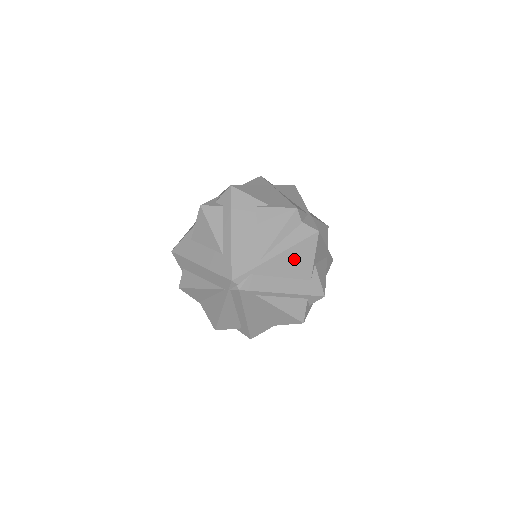
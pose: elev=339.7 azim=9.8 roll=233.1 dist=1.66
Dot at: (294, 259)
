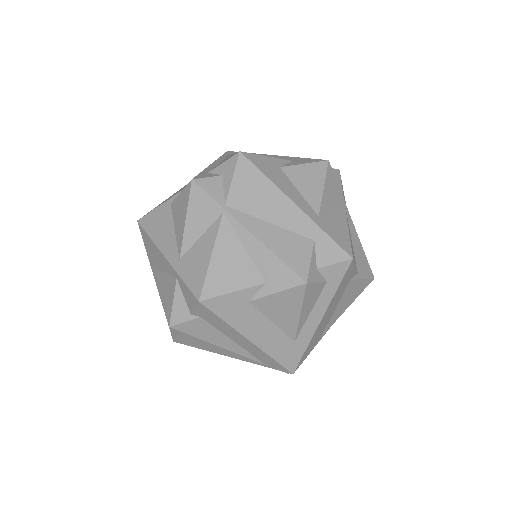
Dot at: occluded
